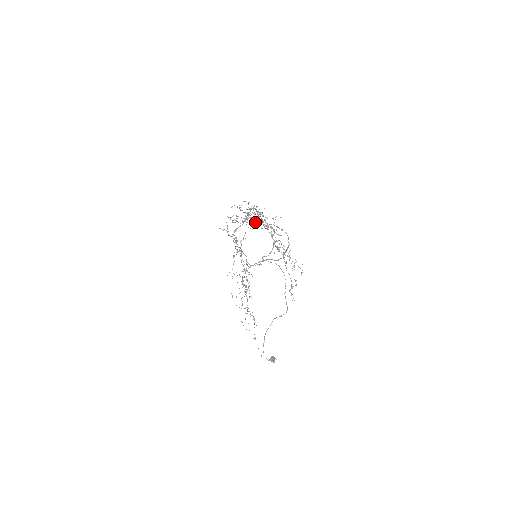
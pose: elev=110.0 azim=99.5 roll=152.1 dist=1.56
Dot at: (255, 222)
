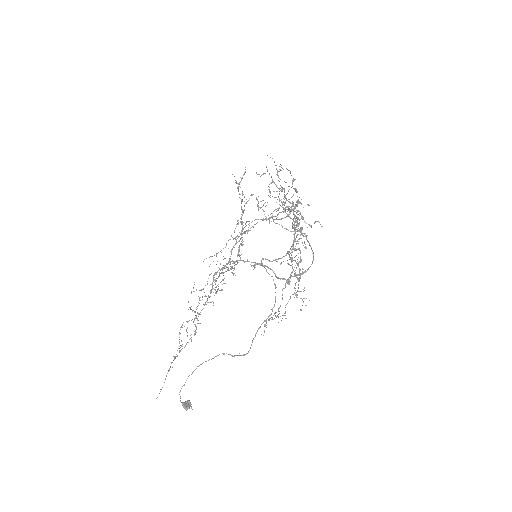
Dot at: (285, 211)
